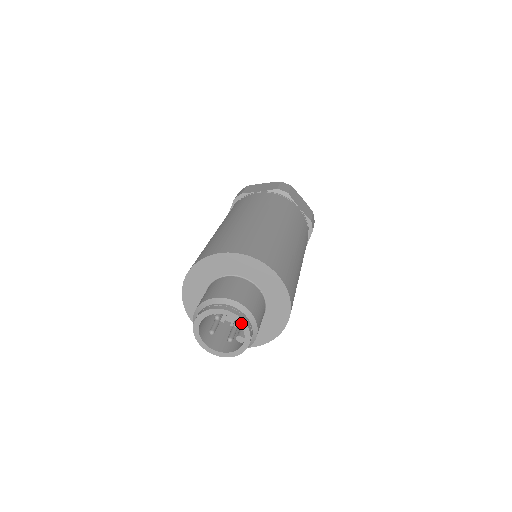
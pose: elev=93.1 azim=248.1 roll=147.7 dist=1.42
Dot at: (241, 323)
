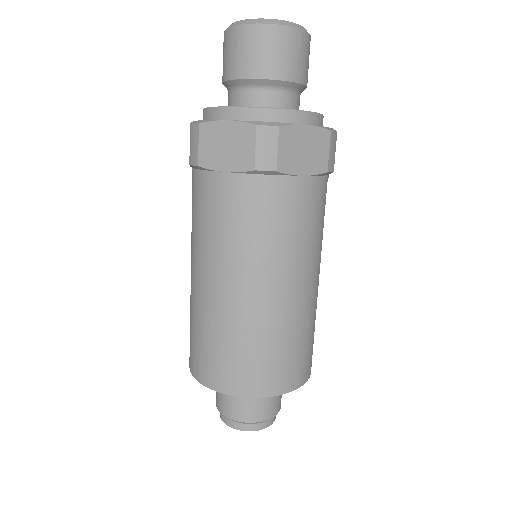
Dot at: (262, 427)
